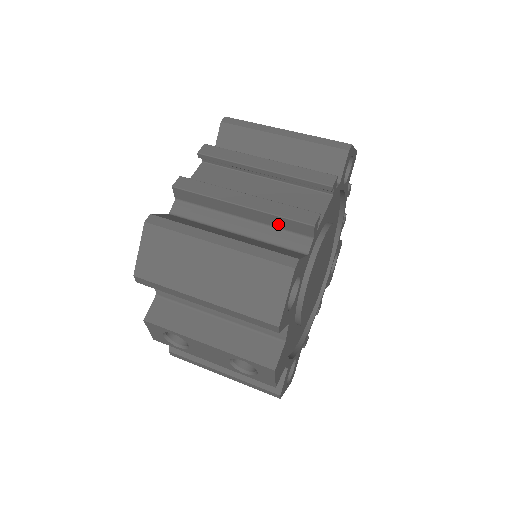
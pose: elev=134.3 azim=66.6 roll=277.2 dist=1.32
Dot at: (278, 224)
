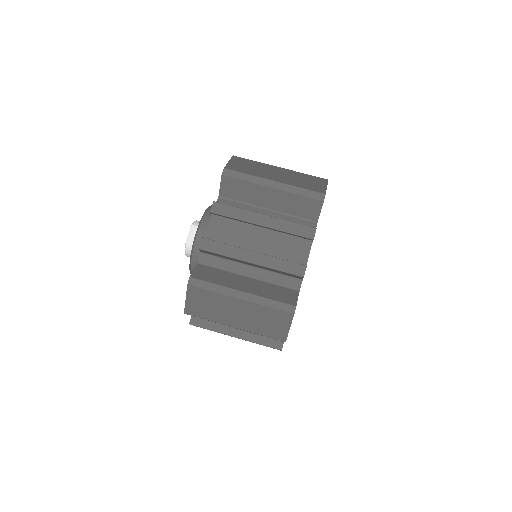
Dot at: (278, 272)
